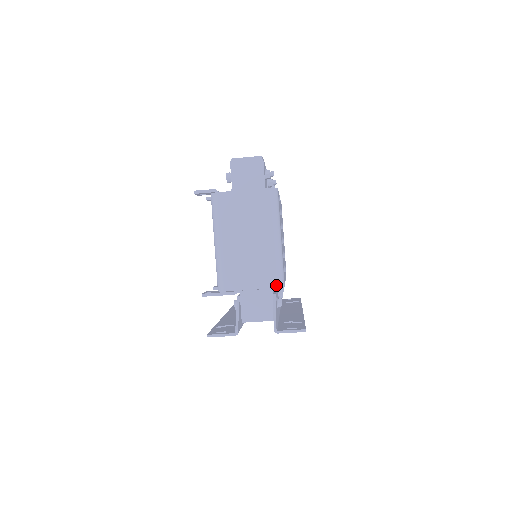
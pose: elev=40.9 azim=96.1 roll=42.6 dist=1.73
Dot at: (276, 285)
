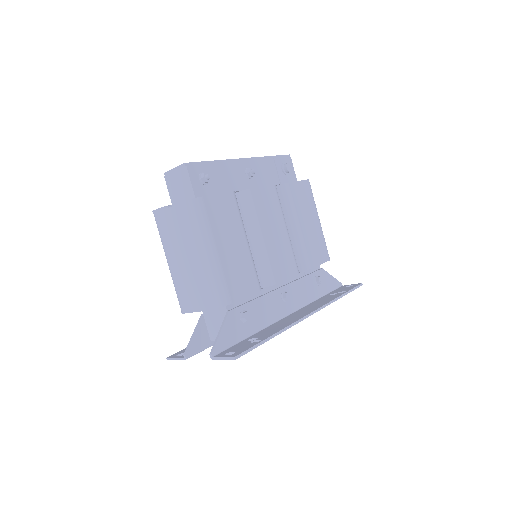
Dot at: (218, 304)
